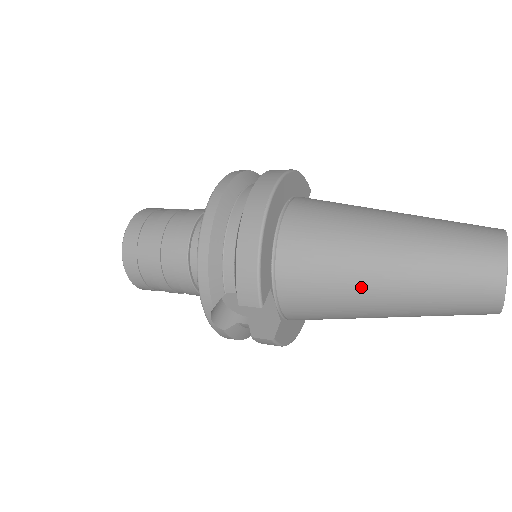
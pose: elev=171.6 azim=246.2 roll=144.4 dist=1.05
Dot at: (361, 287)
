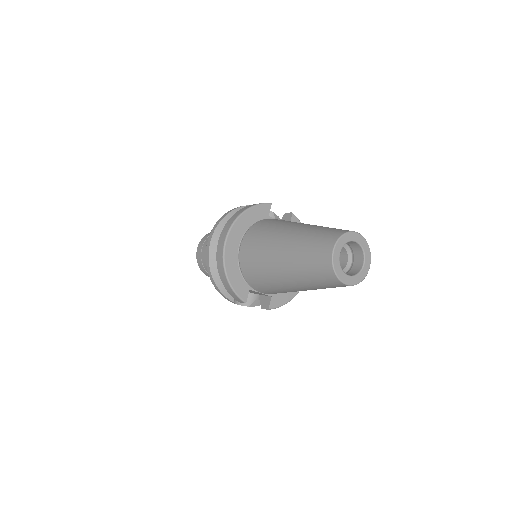
Dot at: (283, 285)
